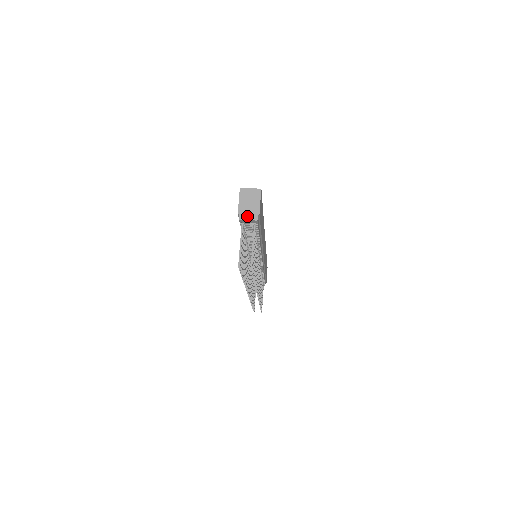
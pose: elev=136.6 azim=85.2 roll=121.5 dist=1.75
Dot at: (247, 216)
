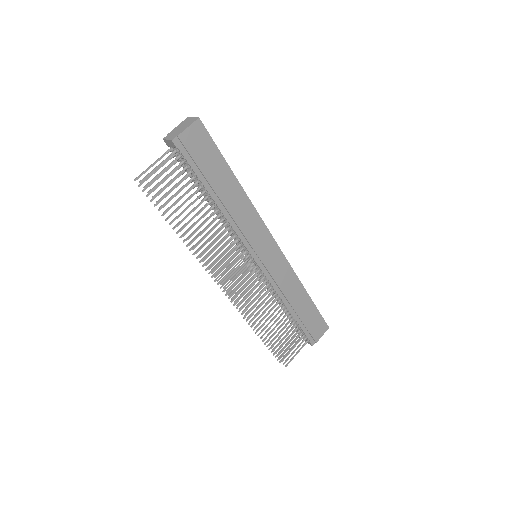
Dot at: (170, 137)
